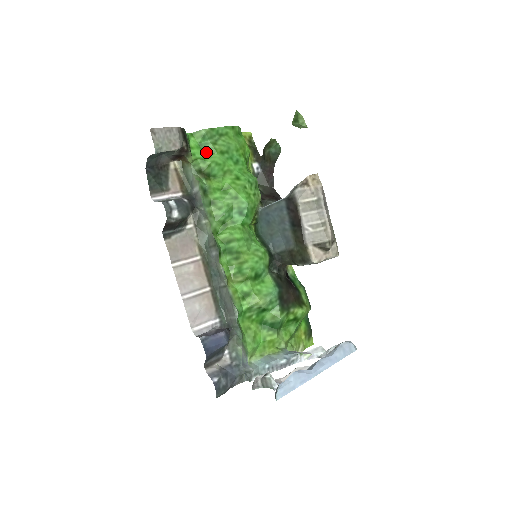
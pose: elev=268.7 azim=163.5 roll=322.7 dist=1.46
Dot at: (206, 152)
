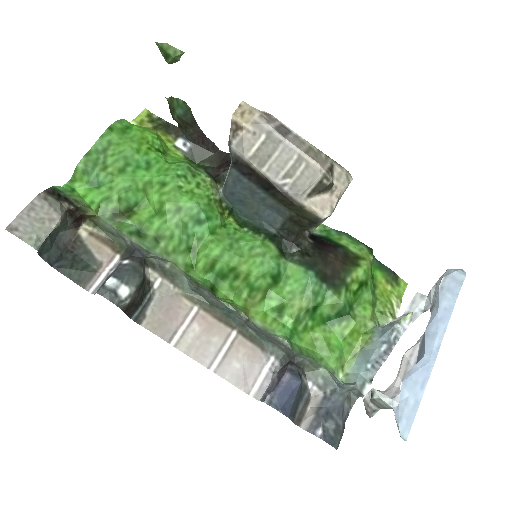
Dot at: (104, 187)
